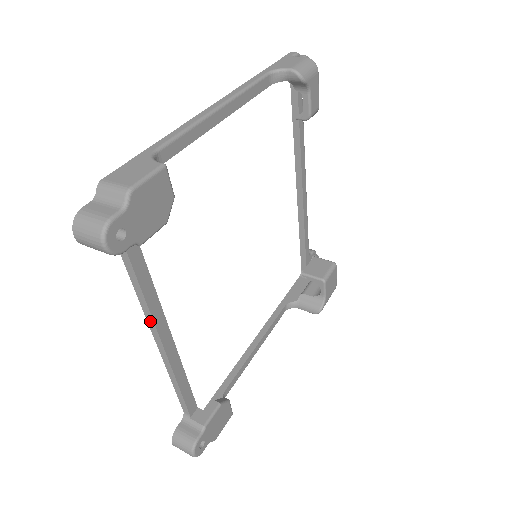
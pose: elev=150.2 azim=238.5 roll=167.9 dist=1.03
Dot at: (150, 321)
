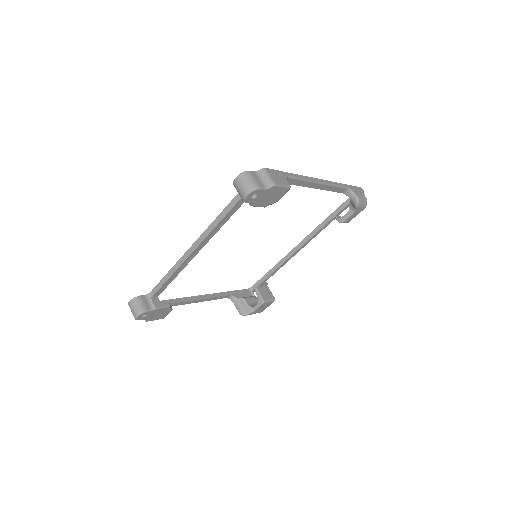
Dot at: (204, 236)
